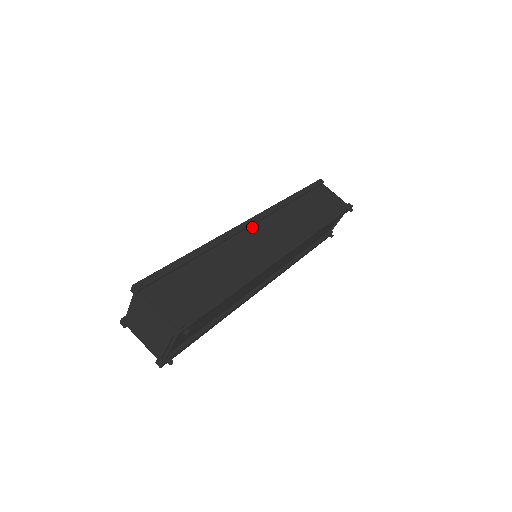
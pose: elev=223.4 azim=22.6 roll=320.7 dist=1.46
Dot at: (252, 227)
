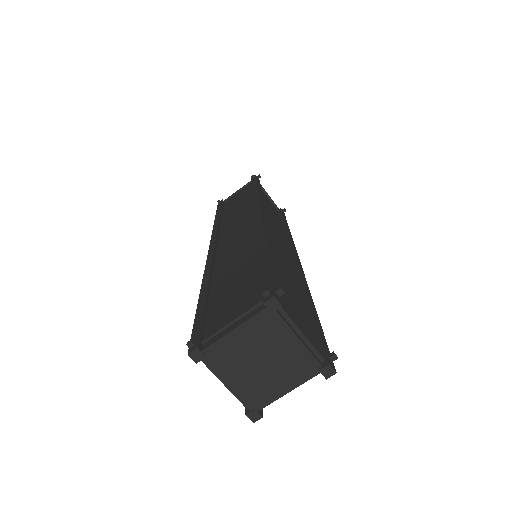
Dot at: (218, 247)
